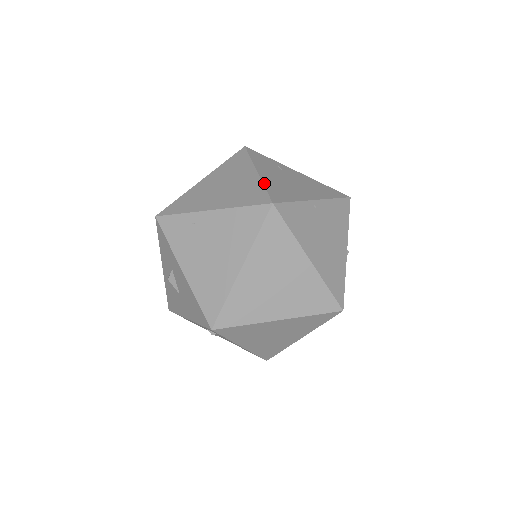
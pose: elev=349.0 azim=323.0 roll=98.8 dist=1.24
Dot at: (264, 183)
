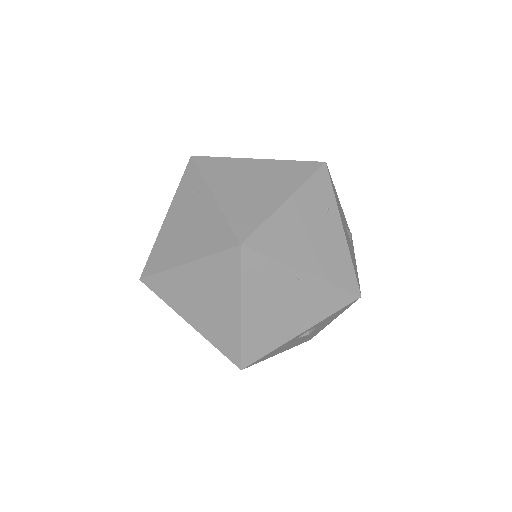
Dot at: (271, 217)
